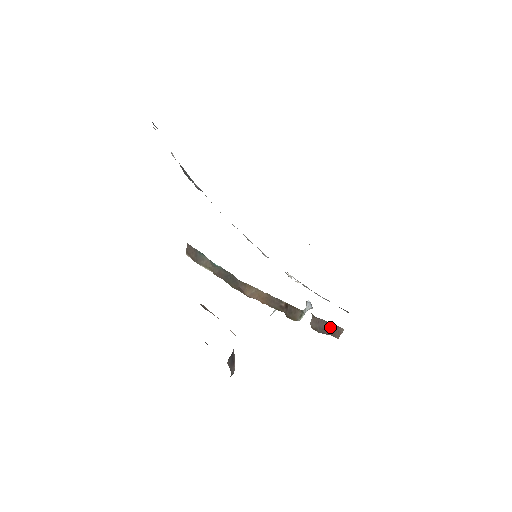
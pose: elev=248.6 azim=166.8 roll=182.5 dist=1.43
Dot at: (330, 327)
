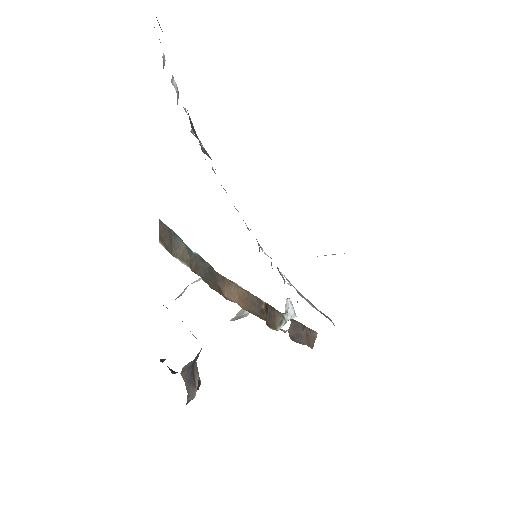
Dot at: (306, 333)
